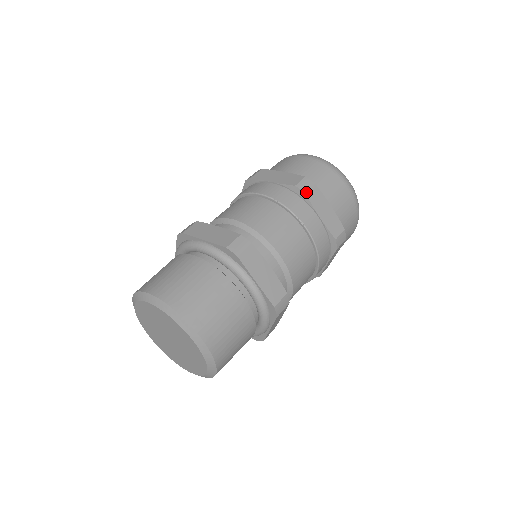
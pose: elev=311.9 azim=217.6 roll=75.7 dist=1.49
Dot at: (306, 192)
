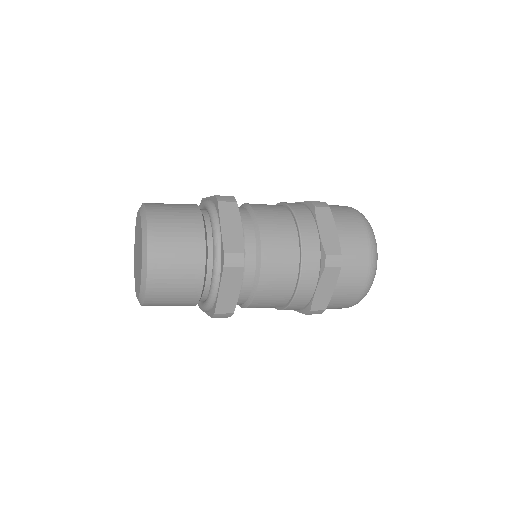
Dot at: occluded
